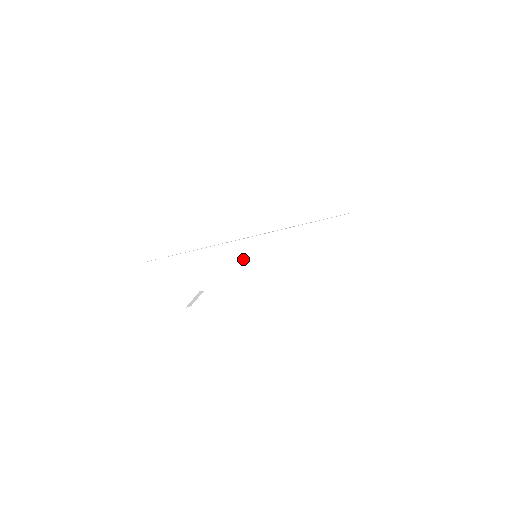
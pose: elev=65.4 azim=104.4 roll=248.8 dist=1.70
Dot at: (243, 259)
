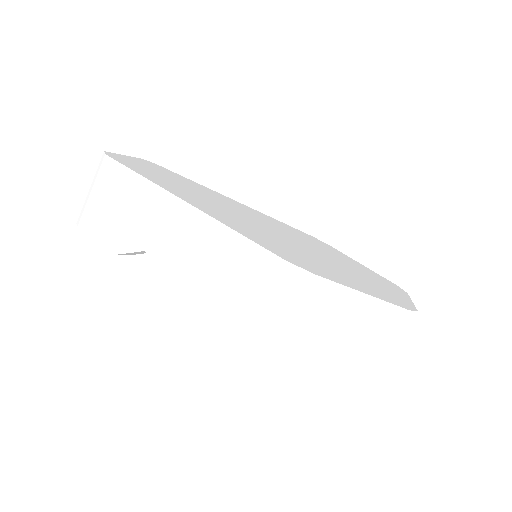
Dot at: (224, 261)
